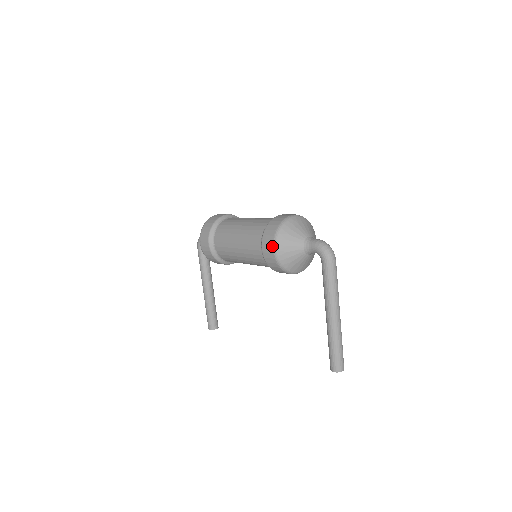
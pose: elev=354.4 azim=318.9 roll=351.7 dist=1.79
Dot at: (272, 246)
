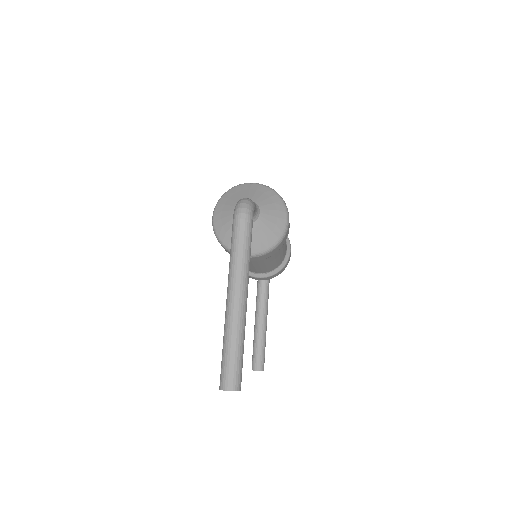
Dot at: (213, 213)
